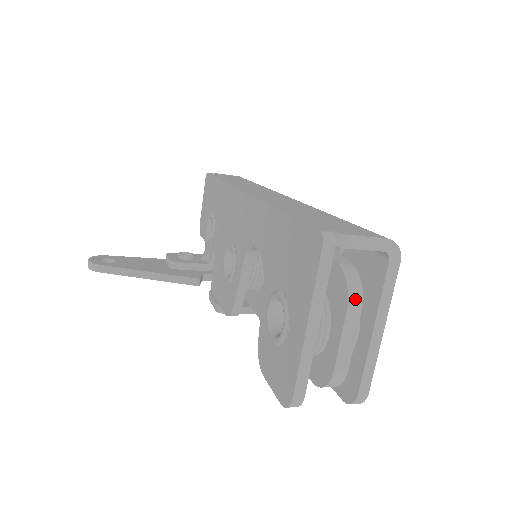
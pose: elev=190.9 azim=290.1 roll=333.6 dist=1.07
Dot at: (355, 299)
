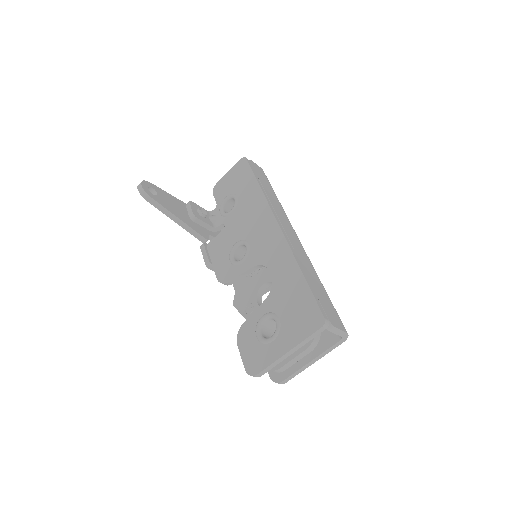
Dot at: (313, 346)
